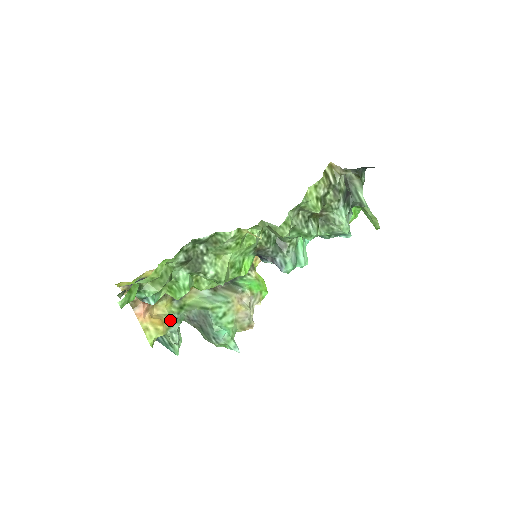
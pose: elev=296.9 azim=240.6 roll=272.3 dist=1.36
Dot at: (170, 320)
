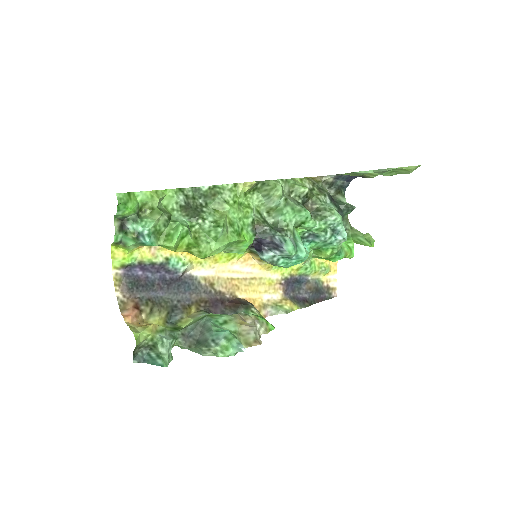
Dot at: (161, 326)
